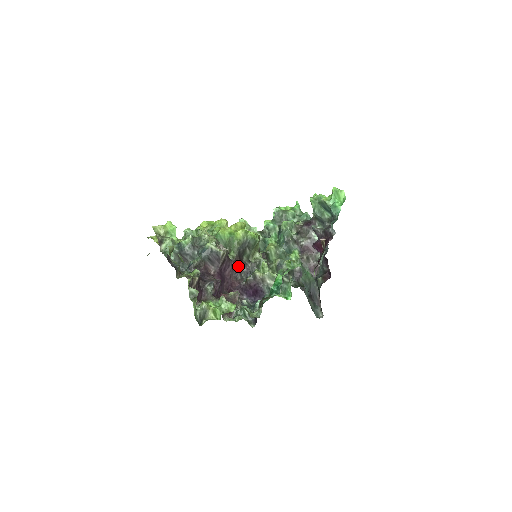
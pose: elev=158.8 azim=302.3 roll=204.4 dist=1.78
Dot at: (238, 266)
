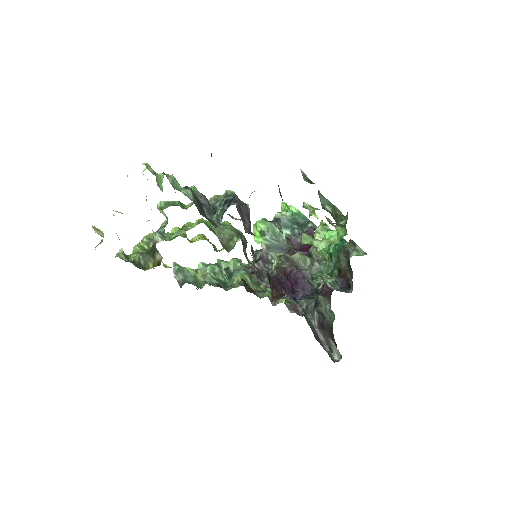
Dot at: occluded
